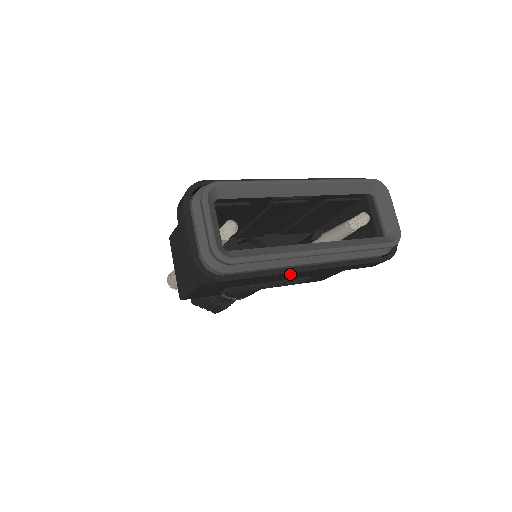
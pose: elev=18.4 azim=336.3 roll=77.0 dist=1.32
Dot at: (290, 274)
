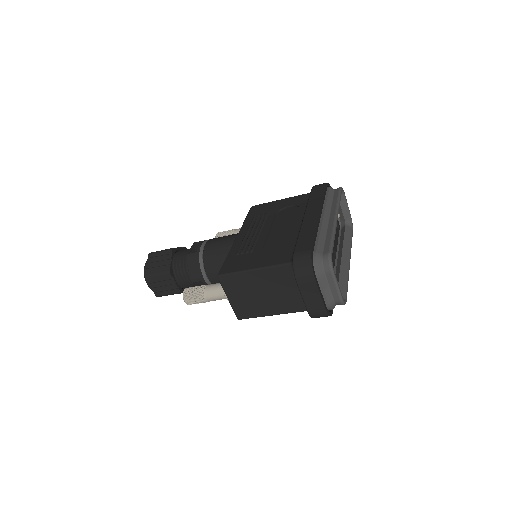
Dot at: occluded
